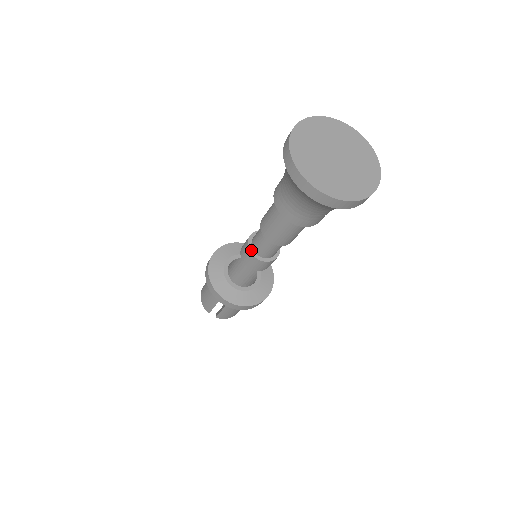
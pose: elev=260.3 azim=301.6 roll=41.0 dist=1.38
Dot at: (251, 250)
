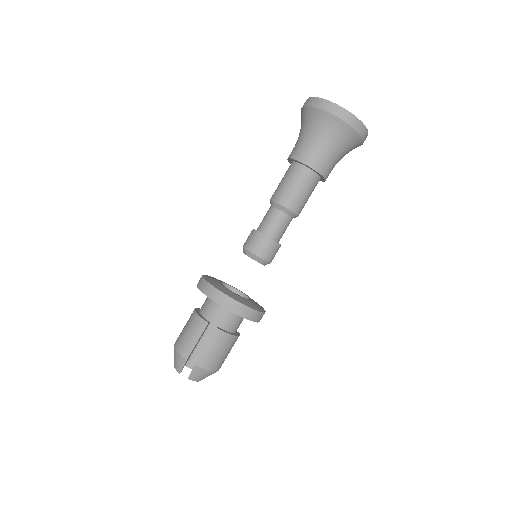
Dot at: (259, 231)
